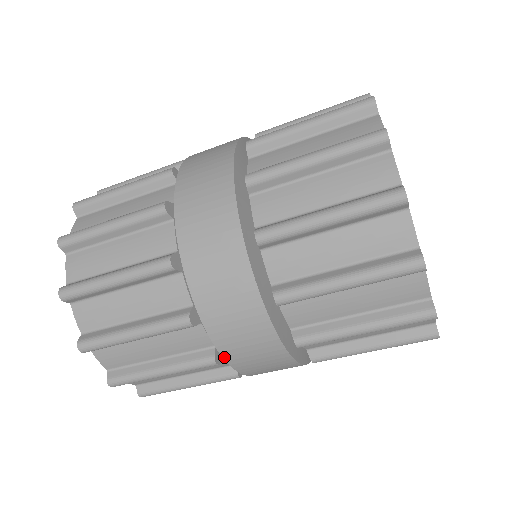
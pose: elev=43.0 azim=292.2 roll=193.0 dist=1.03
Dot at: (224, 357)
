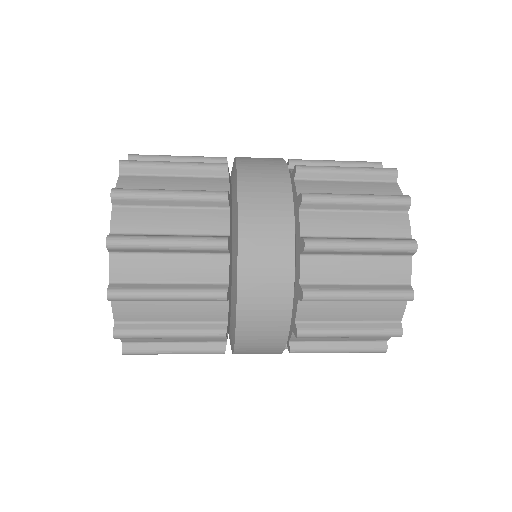
Dot at: occluded
